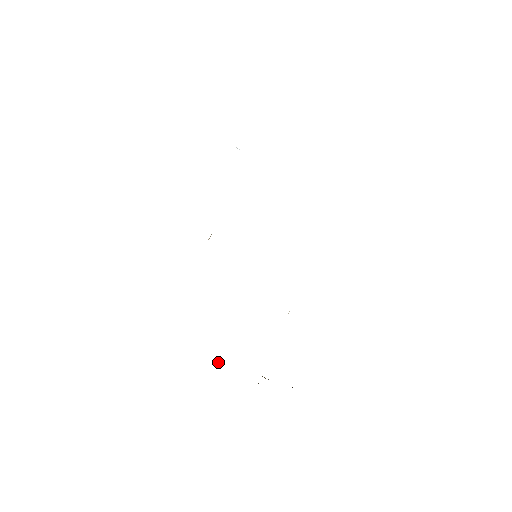
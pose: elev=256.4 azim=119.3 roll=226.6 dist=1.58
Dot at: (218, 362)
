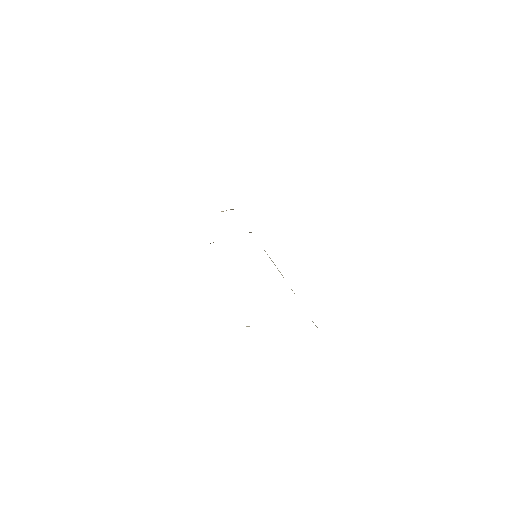
Dot at: occluded
